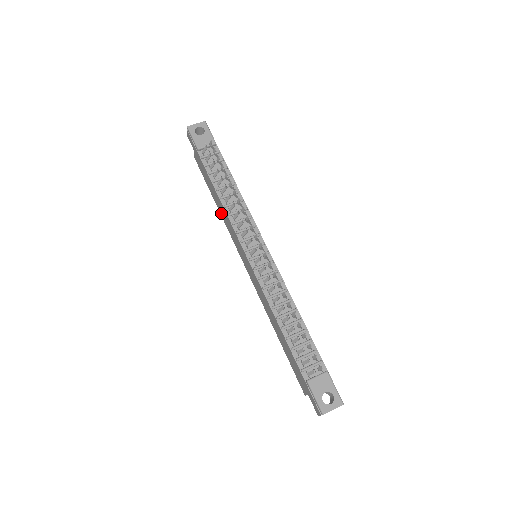
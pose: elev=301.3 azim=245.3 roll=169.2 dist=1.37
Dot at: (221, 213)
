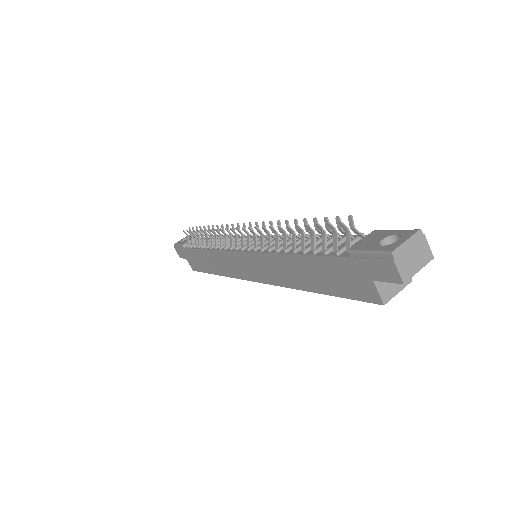
Dot at: (219, 271)
